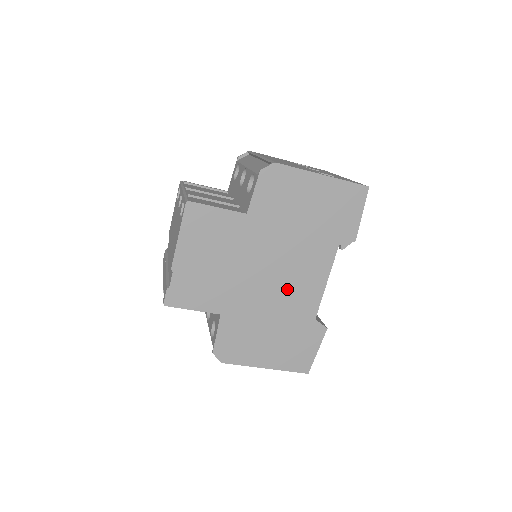
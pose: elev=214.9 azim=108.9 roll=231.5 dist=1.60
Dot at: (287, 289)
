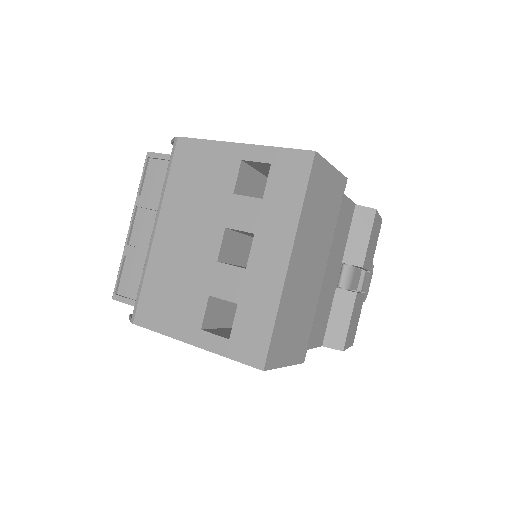
Dot at: occluded
